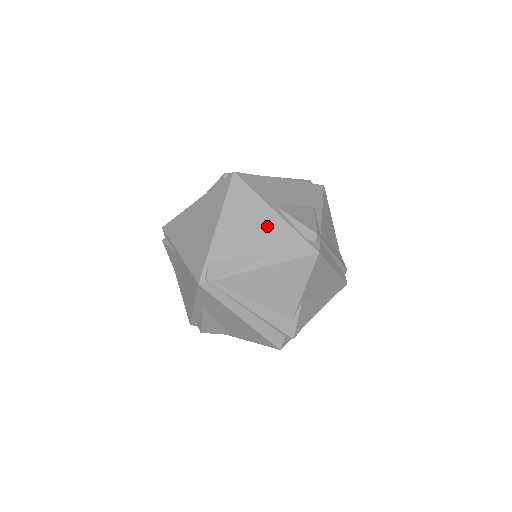
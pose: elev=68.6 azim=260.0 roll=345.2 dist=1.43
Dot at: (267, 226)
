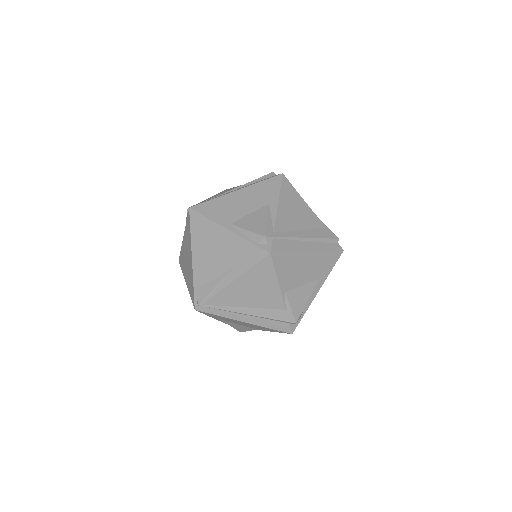
Dot at: (226, 245)
